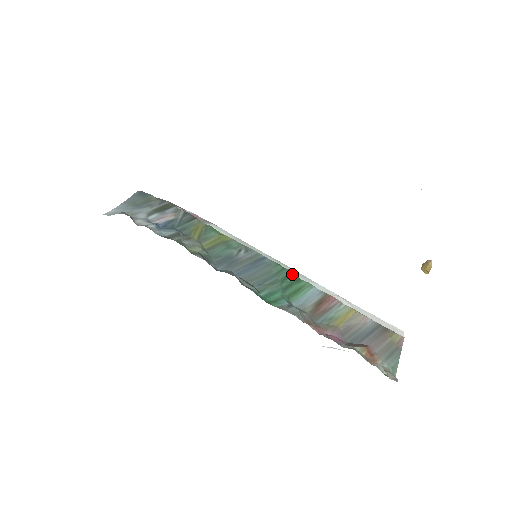
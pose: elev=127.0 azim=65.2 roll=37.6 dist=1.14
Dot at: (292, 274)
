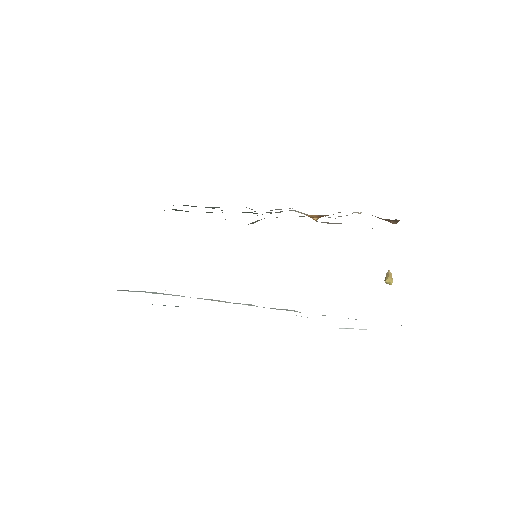
Dot at: occluded
